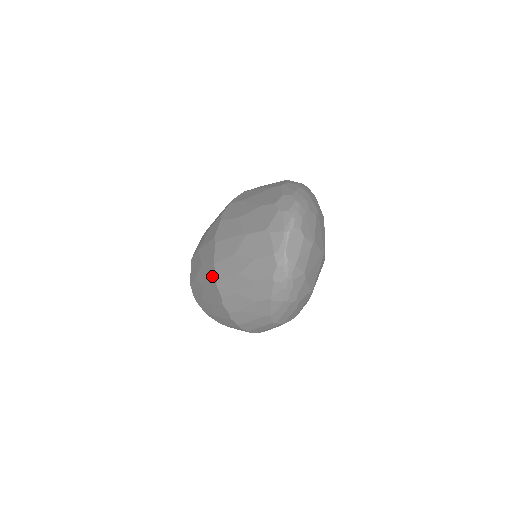
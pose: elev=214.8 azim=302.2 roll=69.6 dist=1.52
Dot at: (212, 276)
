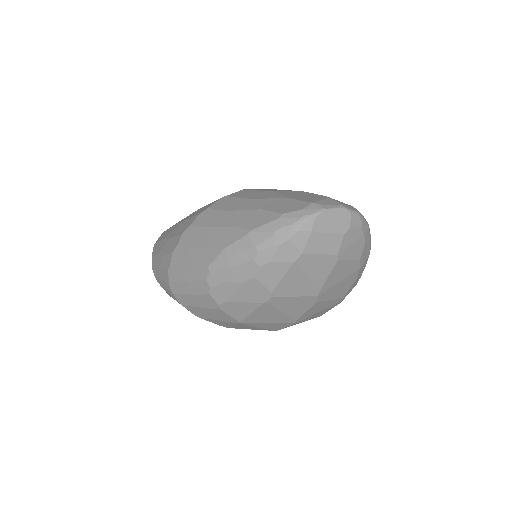
Dot at: occluded
